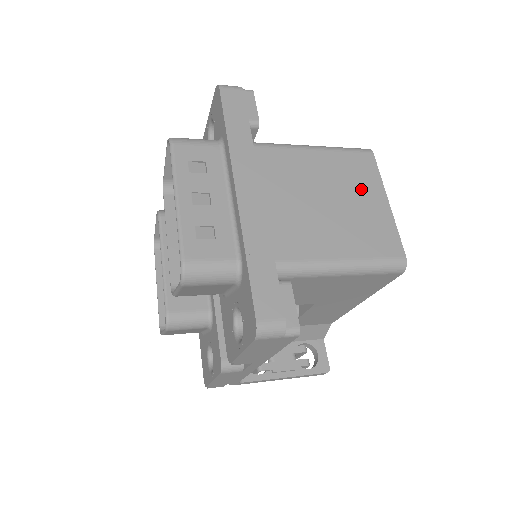
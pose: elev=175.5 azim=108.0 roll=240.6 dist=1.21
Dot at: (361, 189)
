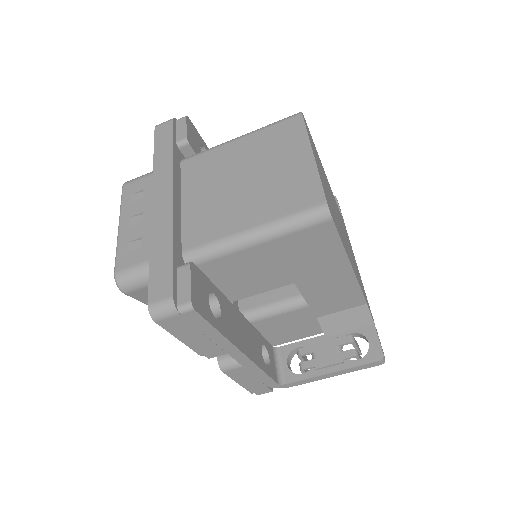
Dot at: (283, 154)
